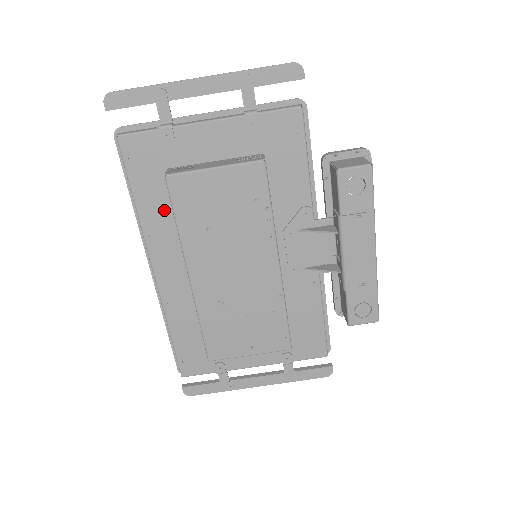
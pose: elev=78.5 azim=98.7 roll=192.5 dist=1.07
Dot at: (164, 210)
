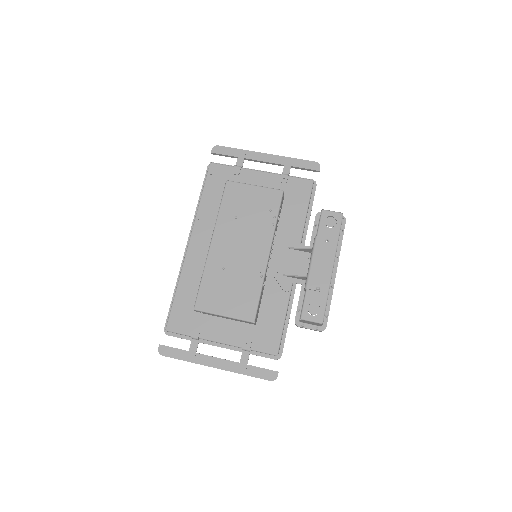
Dot at: (215, 208)
